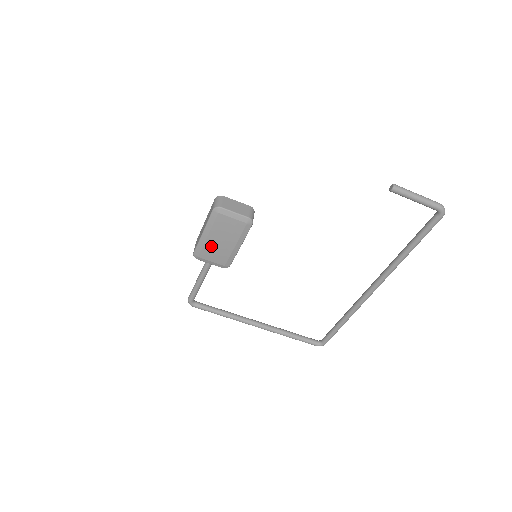
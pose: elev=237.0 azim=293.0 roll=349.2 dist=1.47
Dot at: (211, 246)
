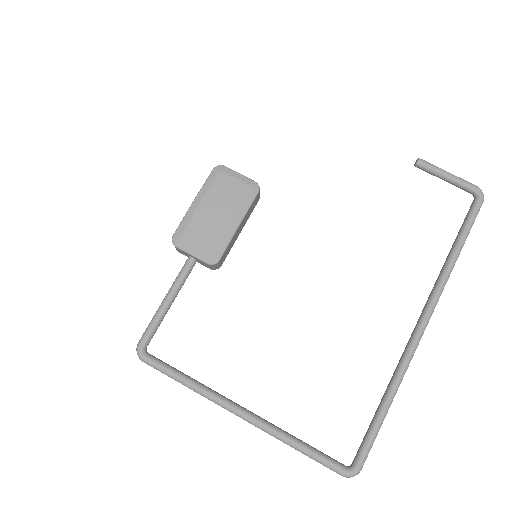
Dot at: (201, 220)
